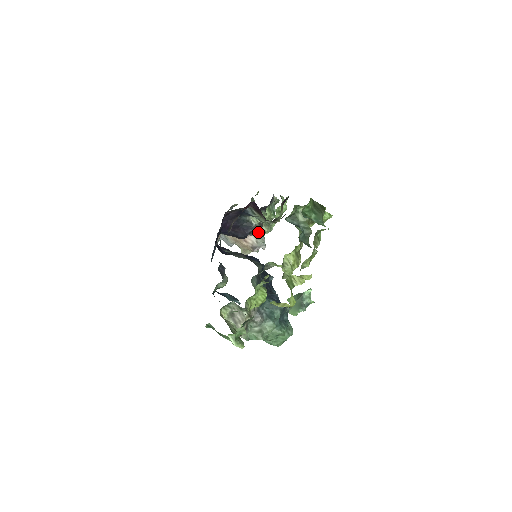
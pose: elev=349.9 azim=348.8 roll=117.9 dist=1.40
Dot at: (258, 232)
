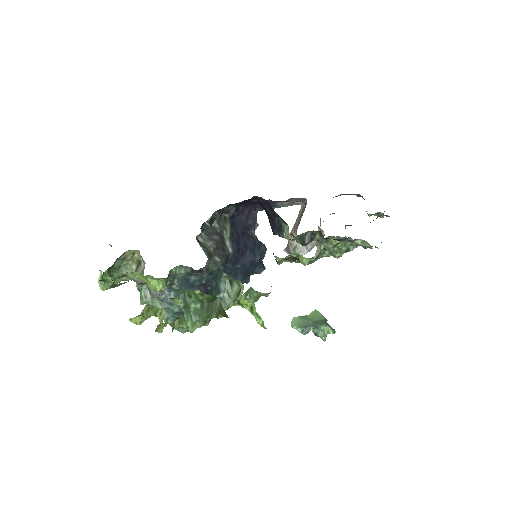
Dot at: (310, 243)
